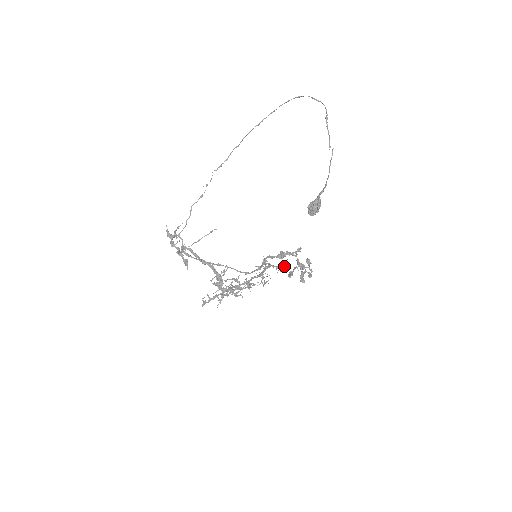
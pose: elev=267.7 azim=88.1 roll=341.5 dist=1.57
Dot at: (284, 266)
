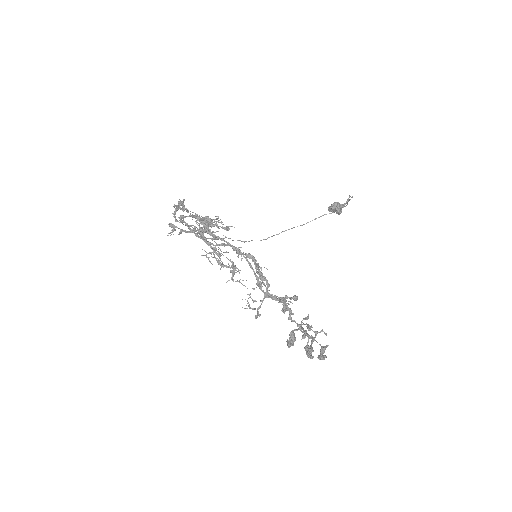
Dot at: (285, 311)
